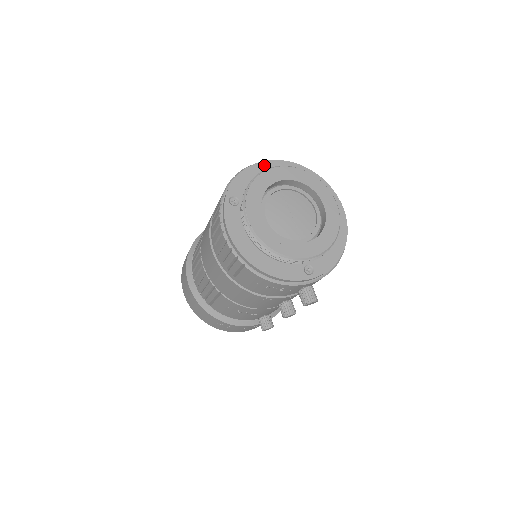
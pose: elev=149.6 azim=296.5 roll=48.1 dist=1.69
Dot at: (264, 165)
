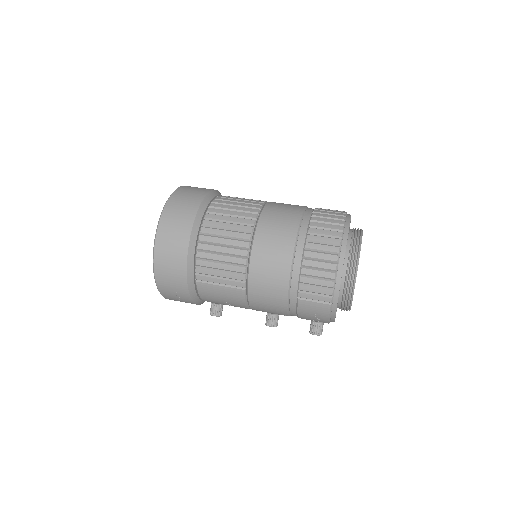
Dot at: occluded
